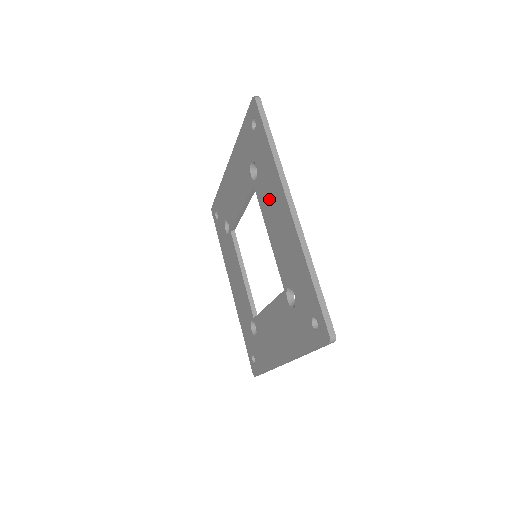
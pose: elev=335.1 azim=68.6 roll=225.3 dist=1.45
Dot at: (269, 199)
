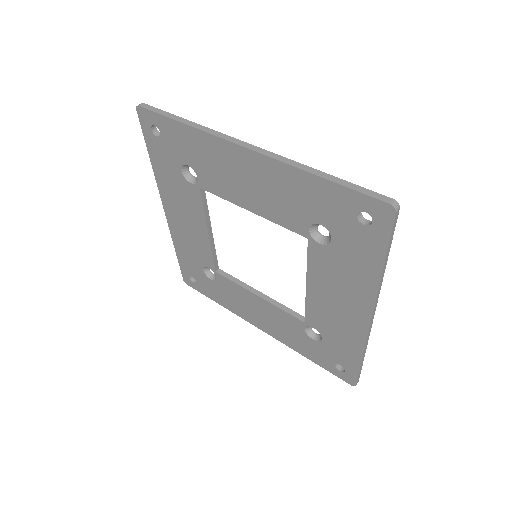
Dot at: (336, 280)
